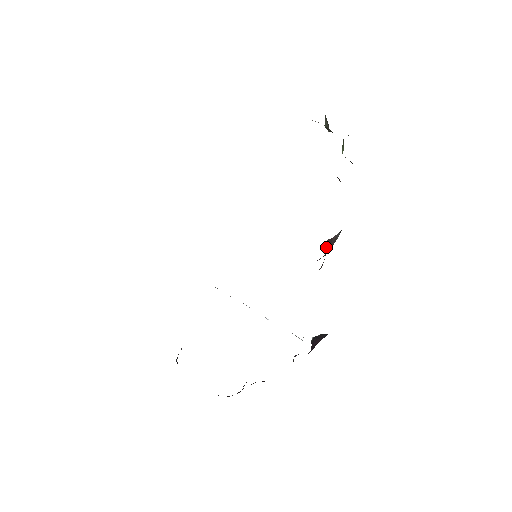
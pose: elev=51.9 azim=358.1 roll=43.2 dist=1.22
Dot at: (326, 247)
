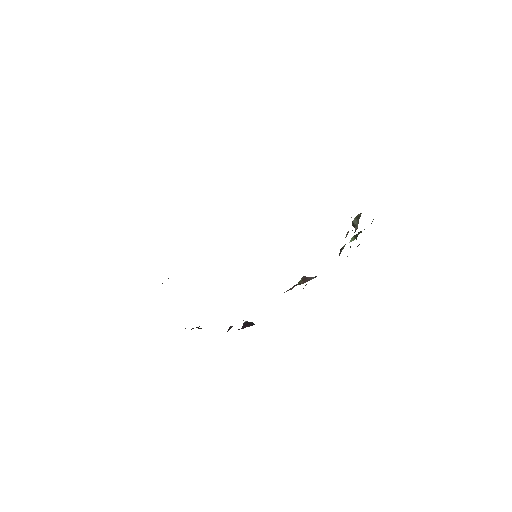
Dot at: (301, 279)
